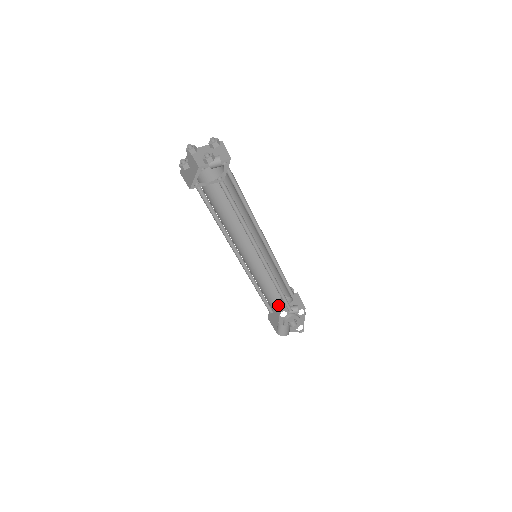
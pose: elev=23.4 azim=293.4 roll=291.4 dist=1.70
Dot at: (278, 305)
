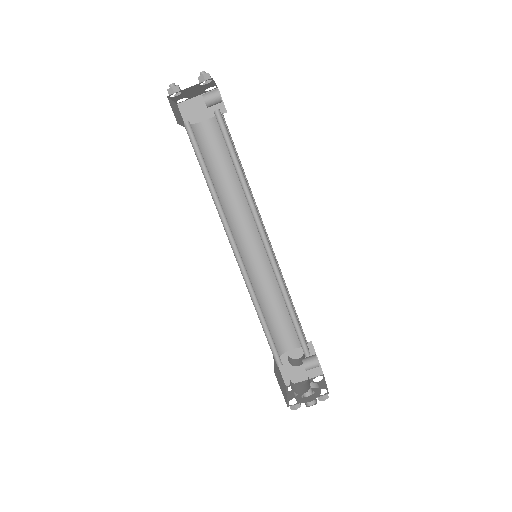
Dot at: (283, 373)
